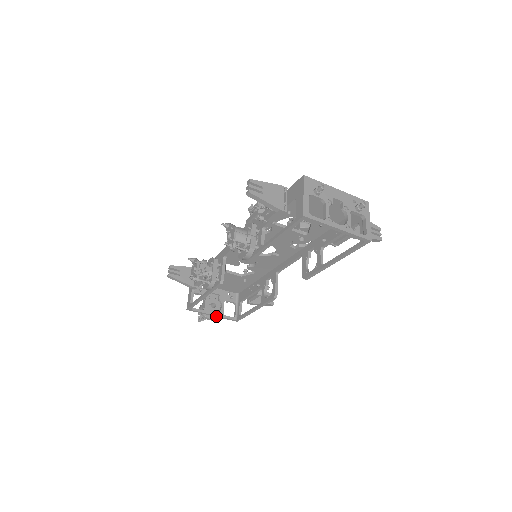
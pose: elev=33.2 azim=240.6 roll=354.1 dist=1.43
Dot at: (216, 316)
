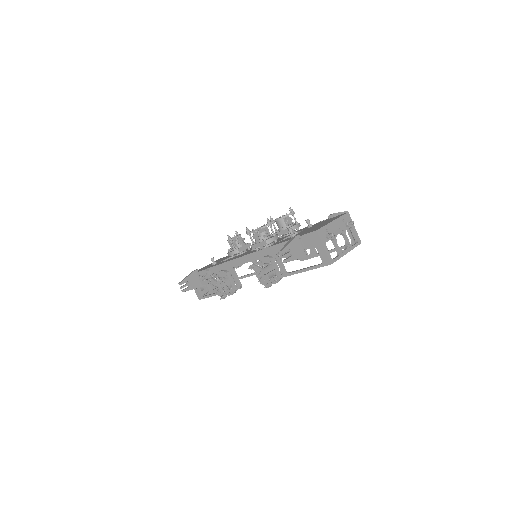
Dot at: occluded
